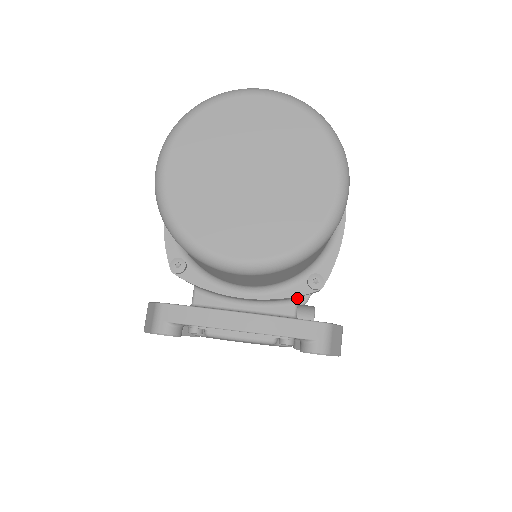
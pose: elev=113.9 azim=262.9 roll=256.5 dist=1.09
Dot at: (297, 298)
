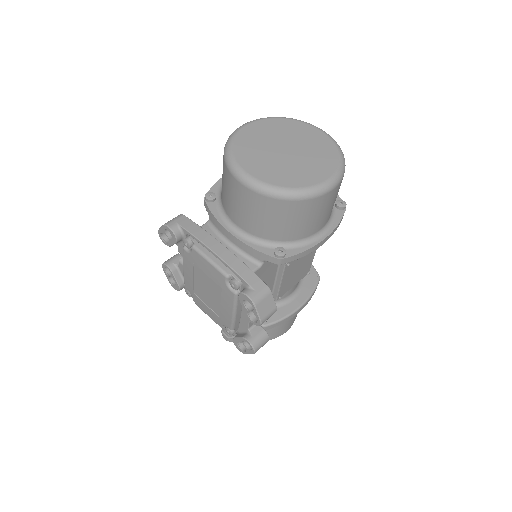
Dot at: (262, 263)
